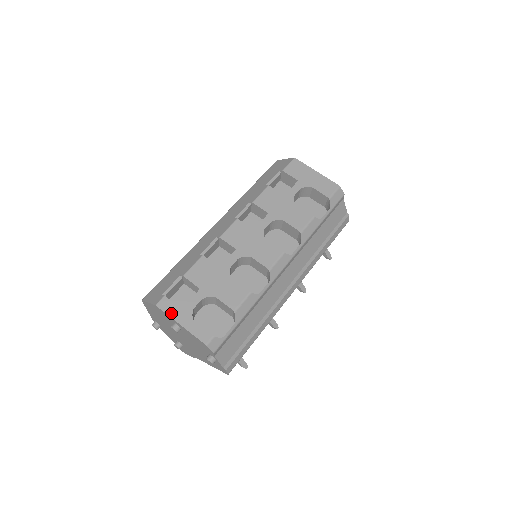
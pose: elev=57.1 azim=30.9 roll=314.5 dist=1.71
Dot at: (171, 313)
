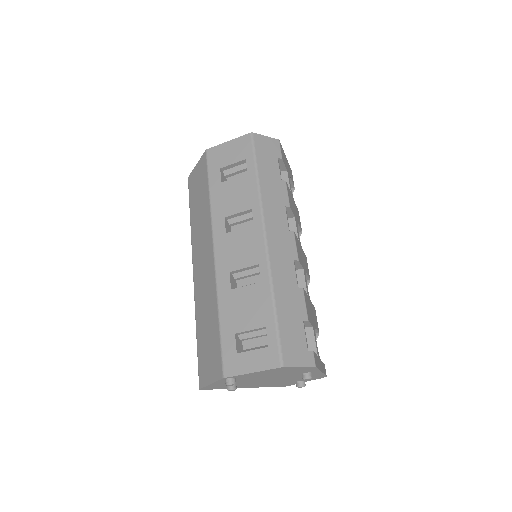
Dot at: (319, 366)
